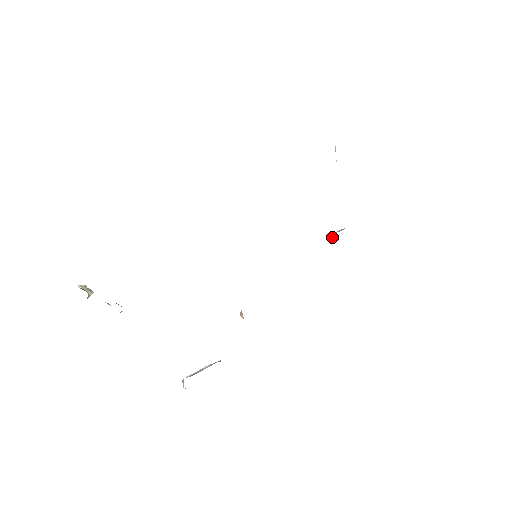
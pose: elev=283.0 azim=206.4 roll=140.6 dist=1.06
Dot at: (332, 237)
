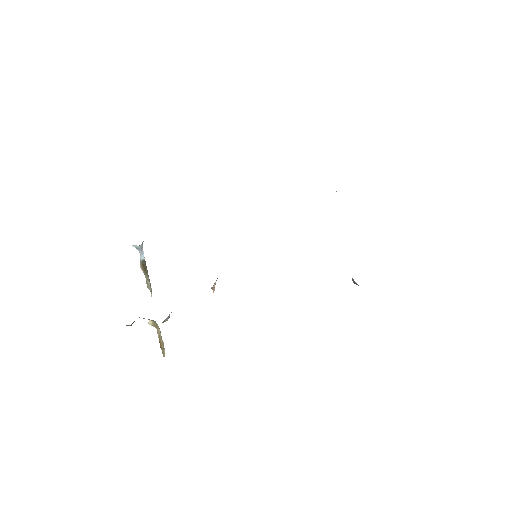
Dot at: occluded
